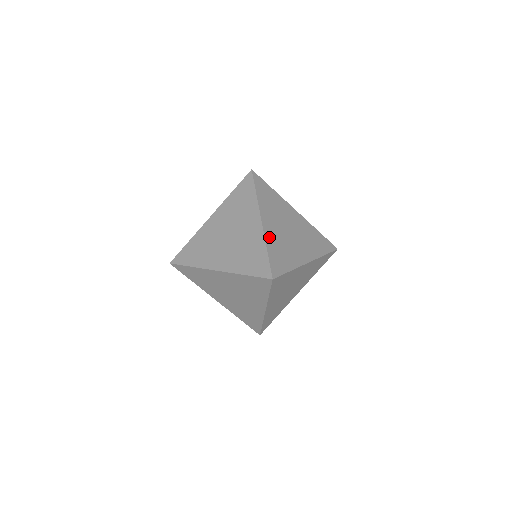
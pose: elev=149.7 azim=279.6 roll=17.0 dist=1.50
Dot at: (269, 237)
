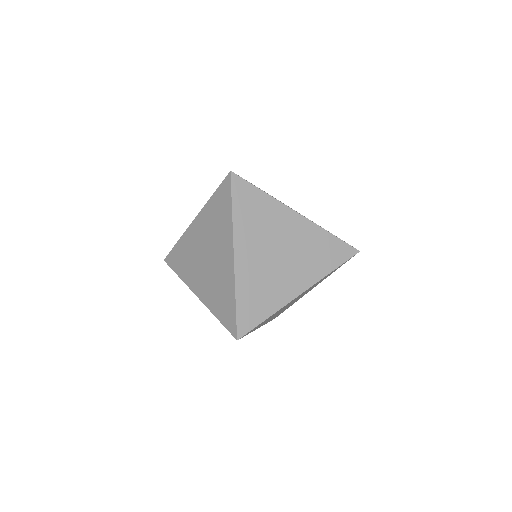
Dot at: occluded
